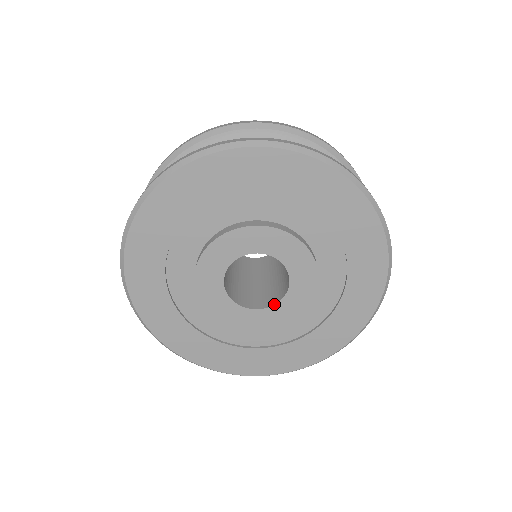
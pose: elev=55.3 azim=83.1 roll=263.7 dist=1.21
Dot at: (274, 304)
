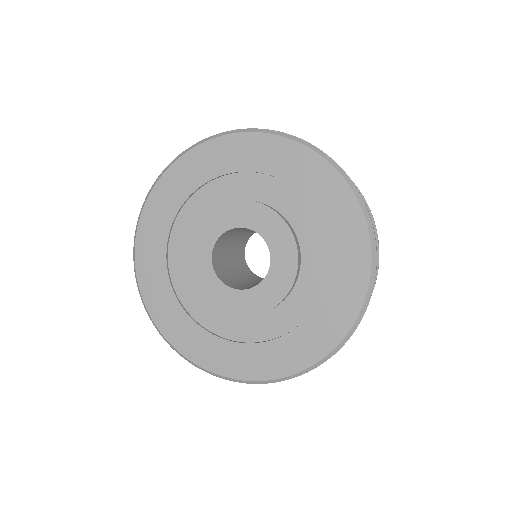
Dot at: (234, 288)
